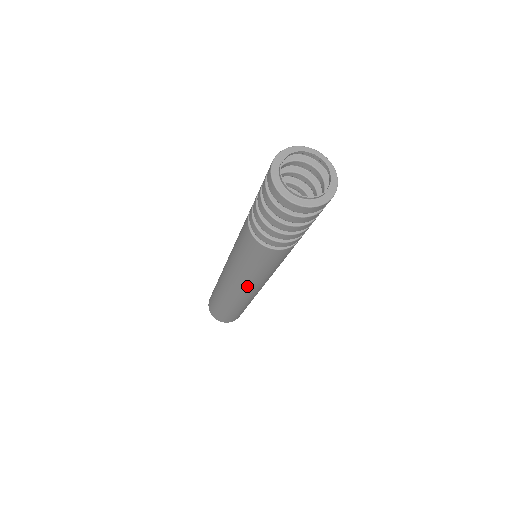
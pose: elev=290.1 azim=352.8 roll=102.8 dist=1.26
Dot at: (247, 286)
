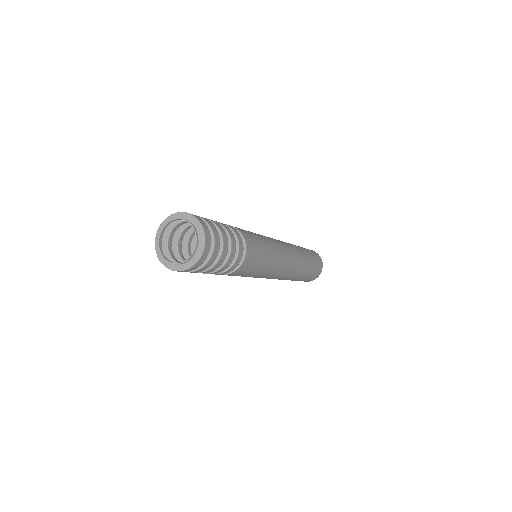
Dot at: occluded
